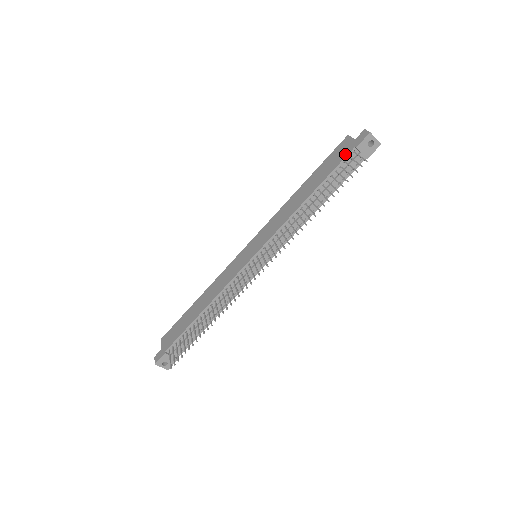
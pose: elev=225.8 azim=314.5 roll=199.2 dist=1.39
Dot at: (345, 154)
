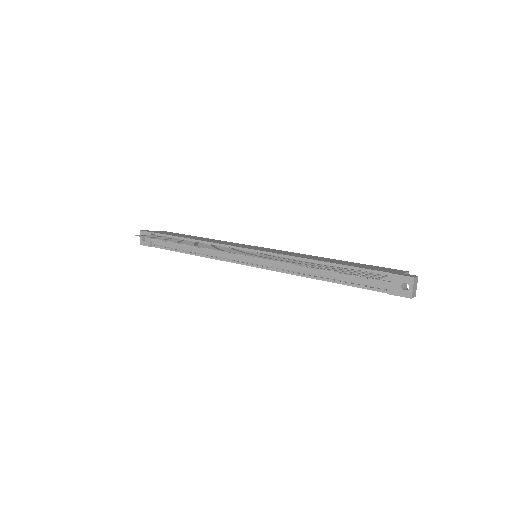
Dot at: (382, 270)
